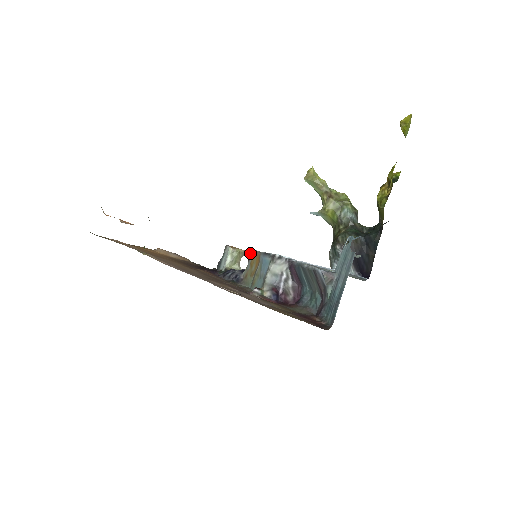
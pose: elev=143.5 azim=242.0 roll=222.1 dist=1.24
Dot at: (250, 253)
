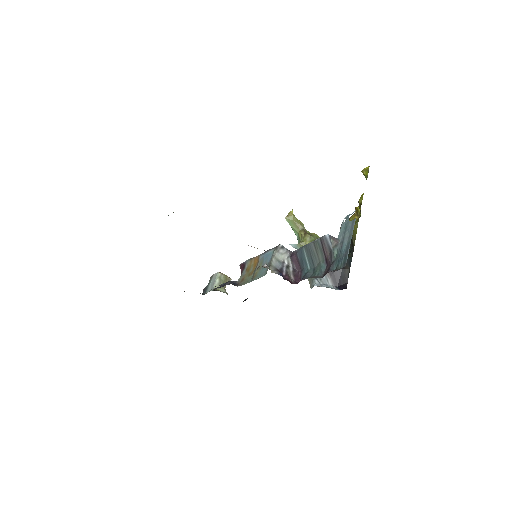
Dot at: (245, 264)
